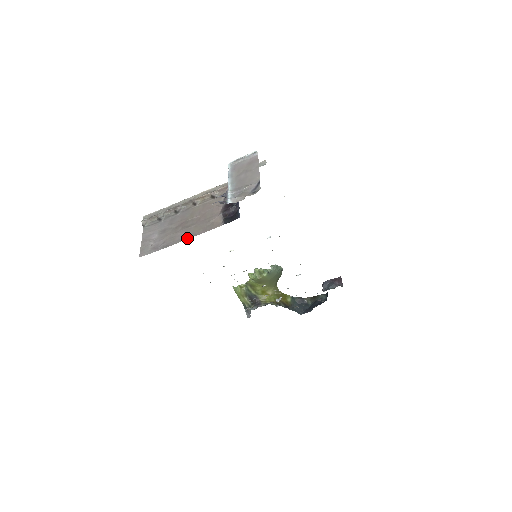
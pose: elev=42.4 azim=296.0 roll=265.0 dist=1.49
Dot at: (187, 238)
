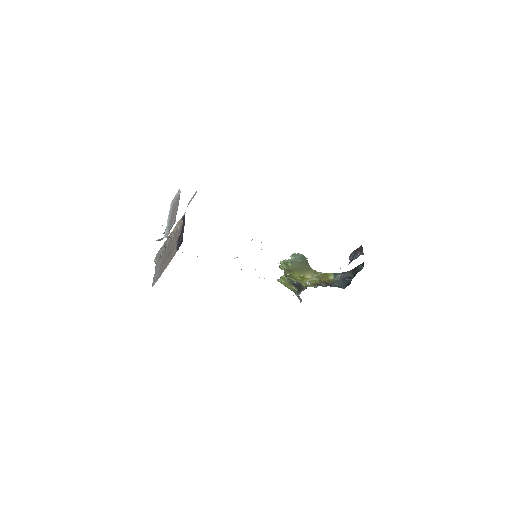
Dot at: (165, 268)
